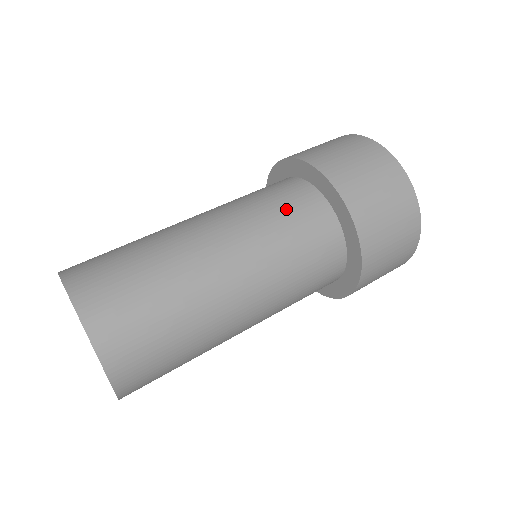
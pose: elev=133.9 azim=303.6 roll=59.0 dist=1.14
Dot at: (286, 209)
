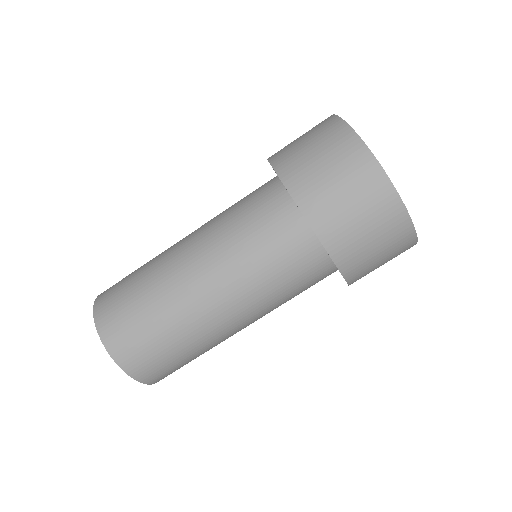
Dot at: (272, 249)
